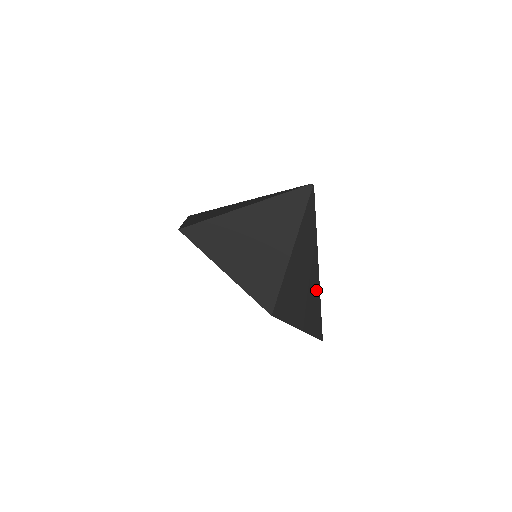
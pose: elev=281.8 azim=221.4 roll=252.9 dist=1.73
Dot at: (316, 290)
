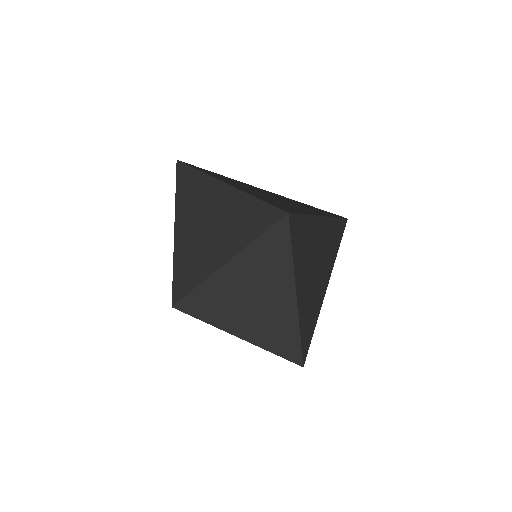
Dot at: (323, 225)
